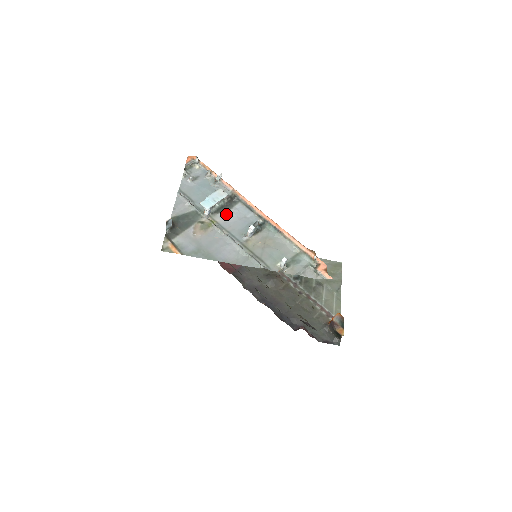
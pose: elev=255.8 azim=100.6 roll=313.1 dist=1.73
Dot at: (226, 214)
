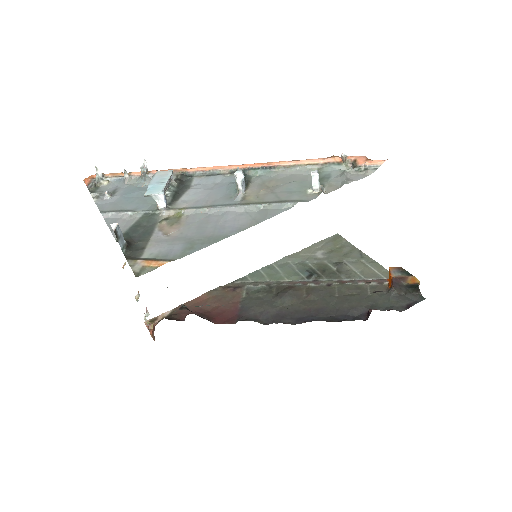
Dot at: (189, 195)
